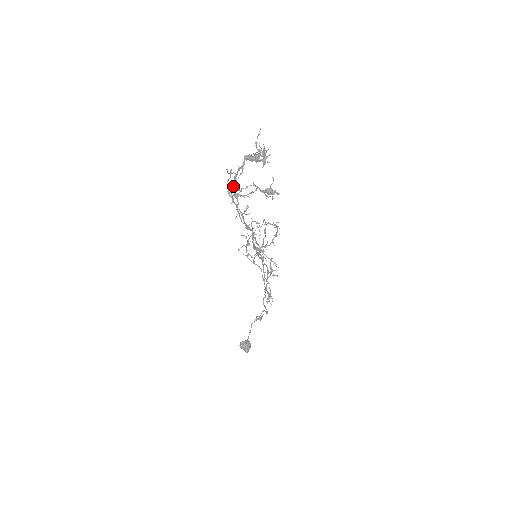
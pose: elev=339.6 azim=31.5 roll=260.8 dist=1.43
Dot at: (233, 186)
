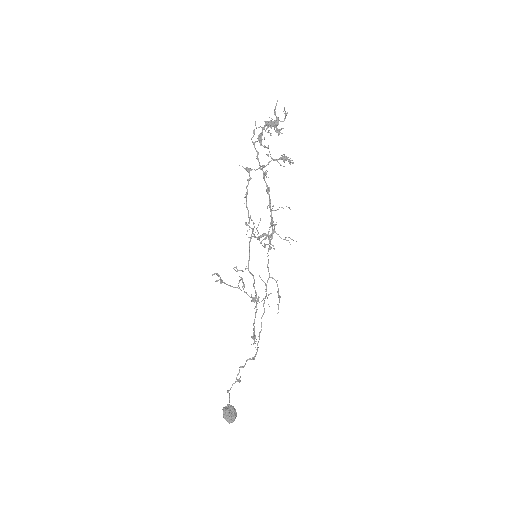
Dot at: (260, 138)
